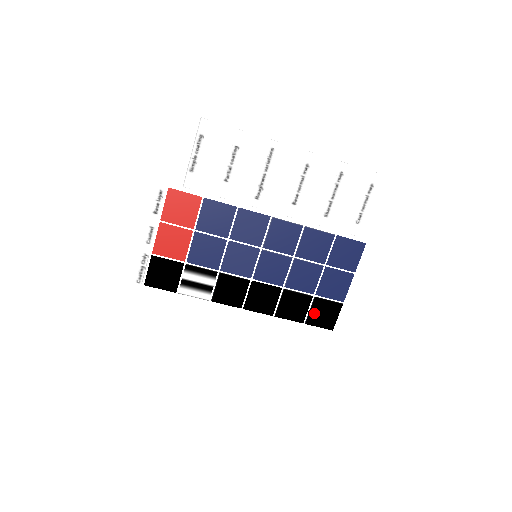
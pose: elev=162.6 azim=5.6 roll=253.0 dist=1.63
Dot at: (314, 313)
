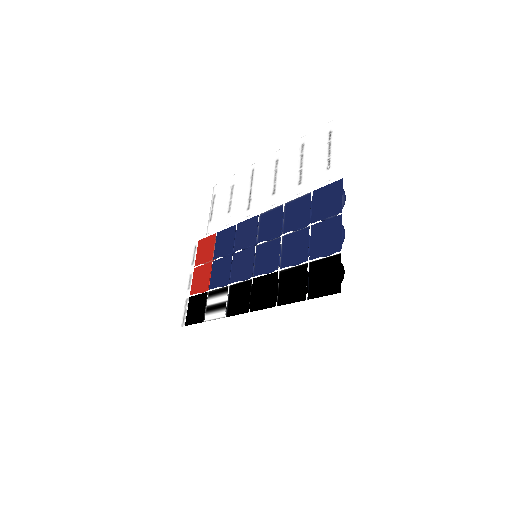
Dot at: (314, 282)
